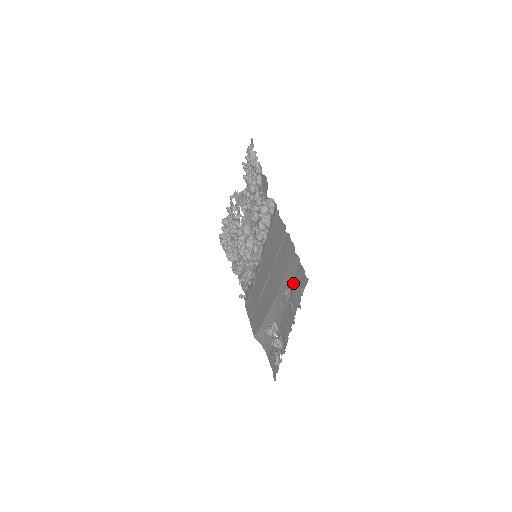
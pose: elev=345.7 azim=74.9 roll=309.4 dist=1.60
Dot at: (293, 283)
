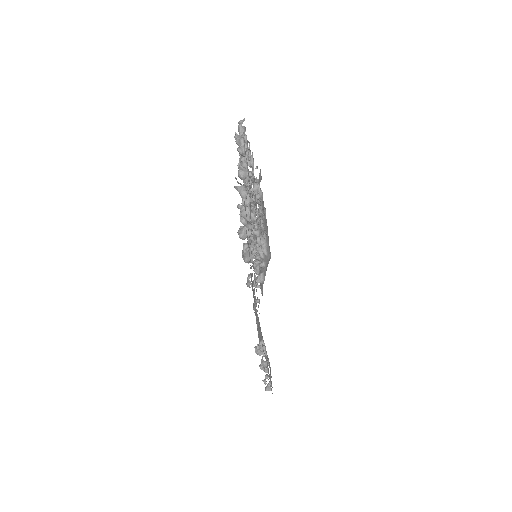
Dot at: occluded
